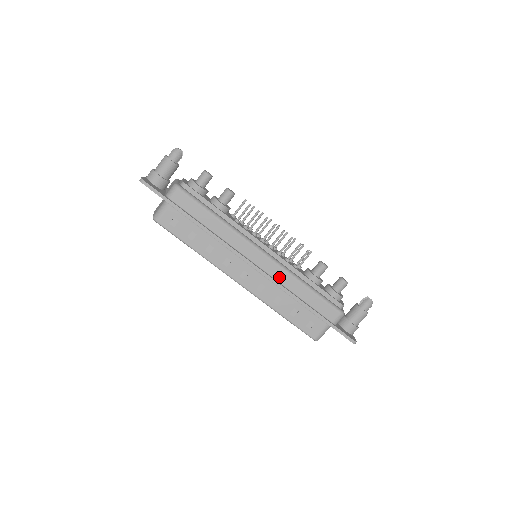
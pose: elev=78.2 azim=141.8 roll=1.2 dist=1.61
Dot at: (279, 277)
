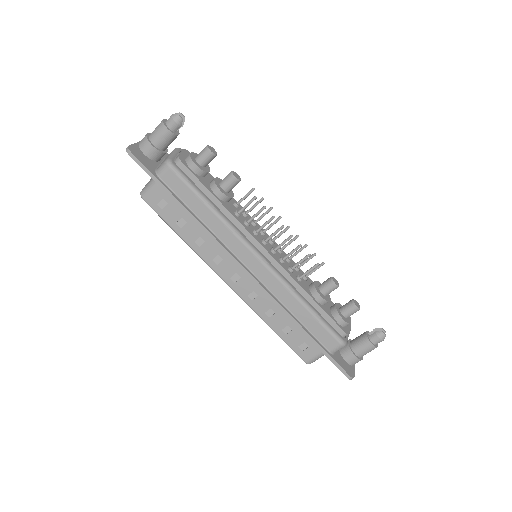
Dot at: (275, 289)
